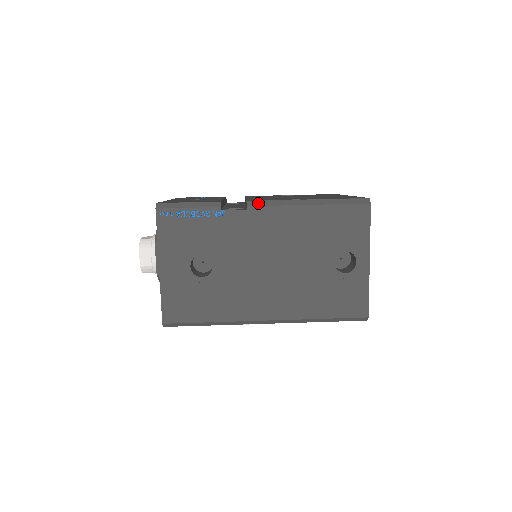
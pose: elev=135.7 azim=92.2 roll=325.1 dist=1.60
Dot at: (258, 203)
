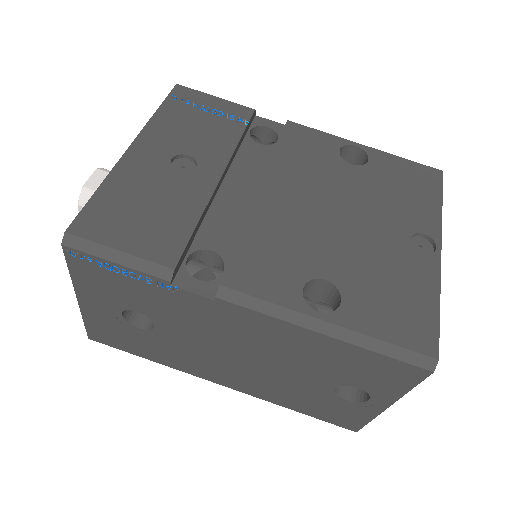
Dot at: (237, 298)
